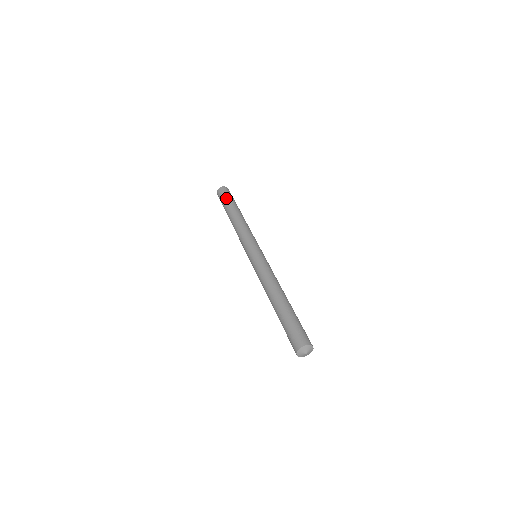
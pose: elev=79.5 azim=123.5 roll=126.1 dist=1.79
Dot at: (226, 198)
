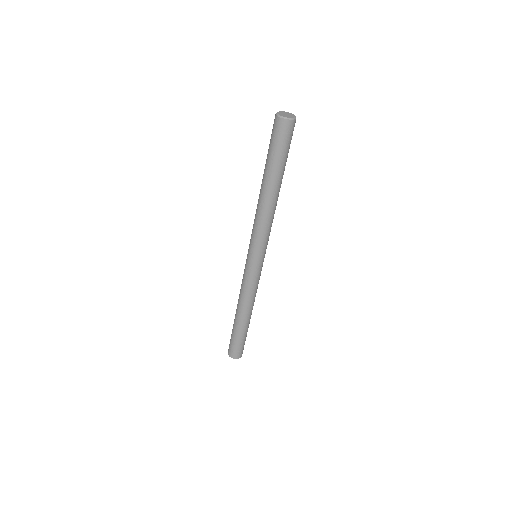
Dot at: (281, 153)
